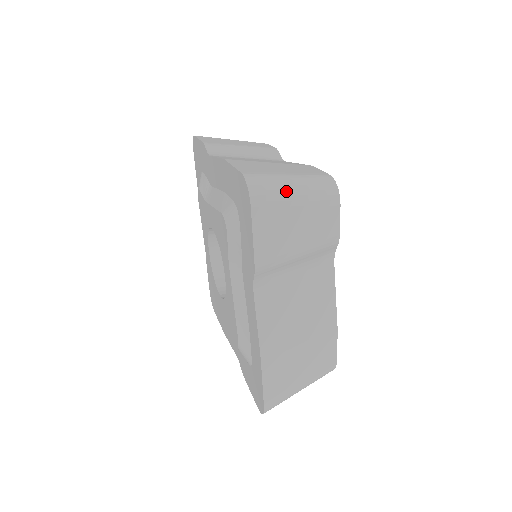
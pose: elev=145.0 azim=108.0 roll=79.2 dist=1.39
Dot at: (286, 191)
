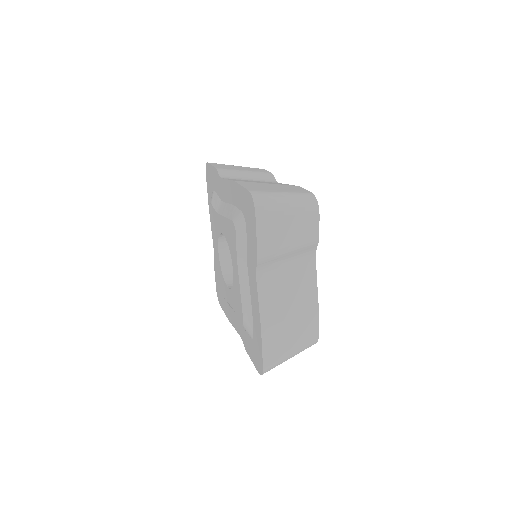
Dot at: (280, 204)
